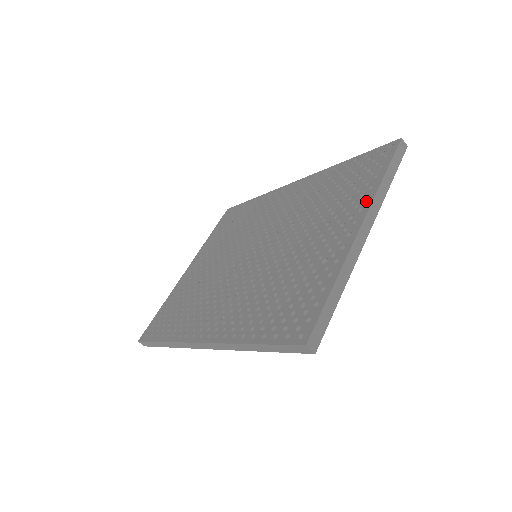
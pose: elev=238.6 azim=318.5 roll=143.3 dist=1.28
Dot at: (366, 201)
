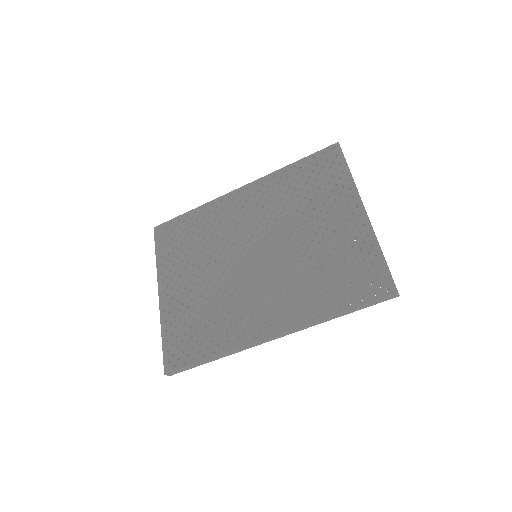
Dot at: (351, 191)
